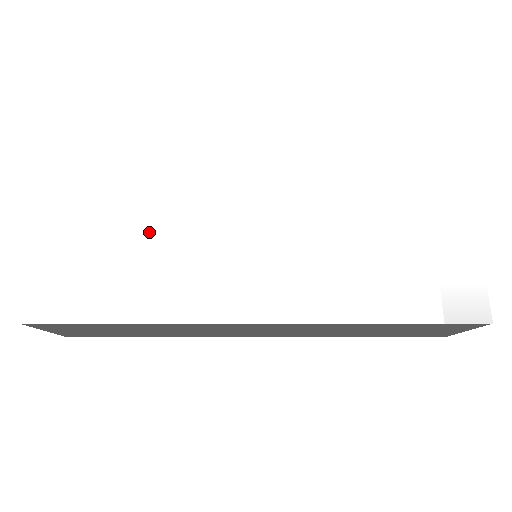
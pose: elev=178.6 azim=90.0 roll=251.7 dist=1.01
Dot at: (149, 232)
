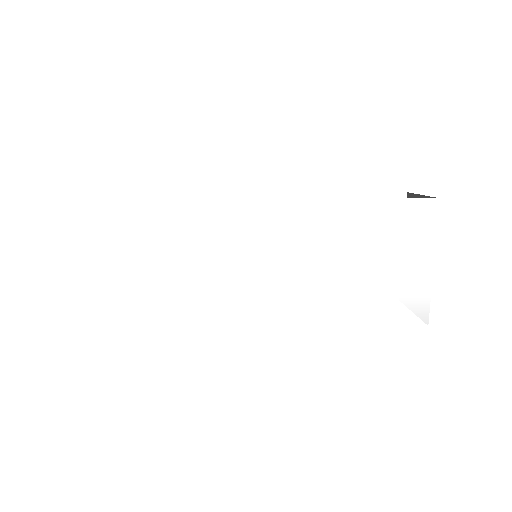
Dot at: (171, 259)
